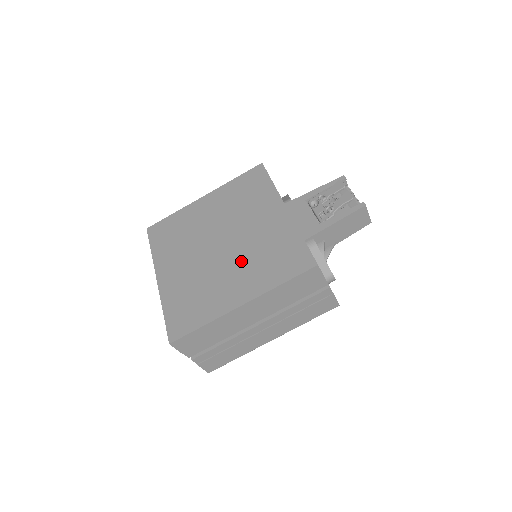
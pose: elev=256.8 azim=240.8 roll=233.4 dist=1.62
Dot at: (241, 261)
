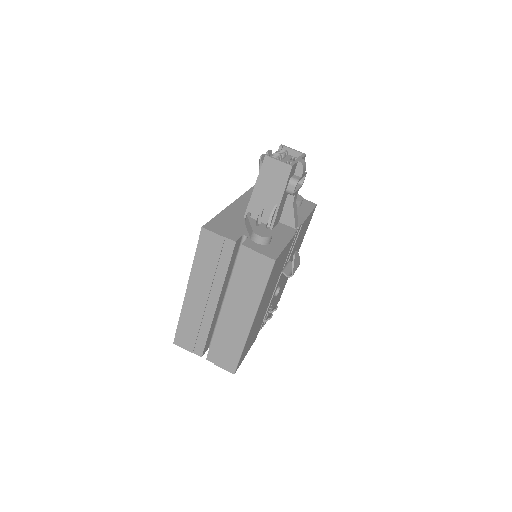
Dot at: occluded
